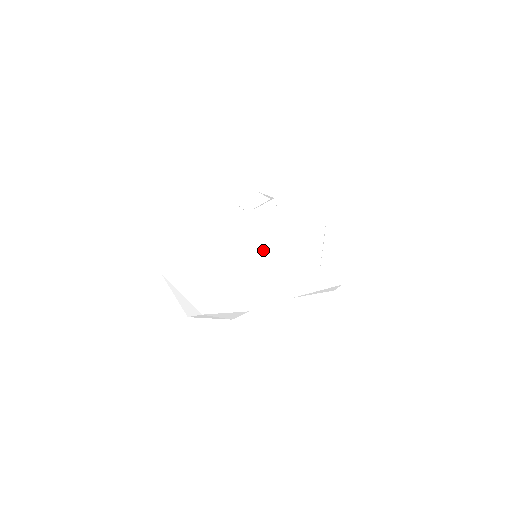
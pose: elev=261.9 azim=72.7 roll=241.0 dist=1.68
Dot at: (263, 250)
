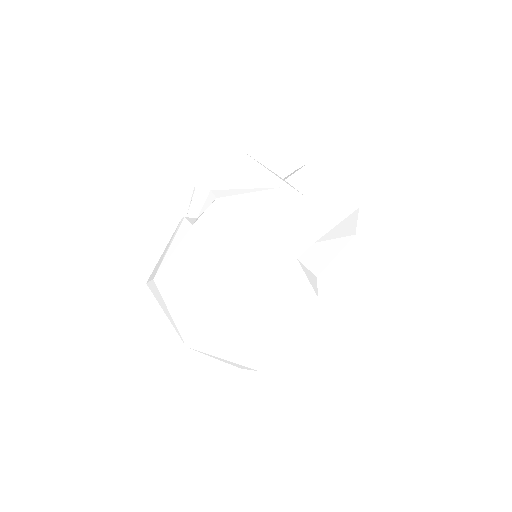
Dot at: (212, 215)
